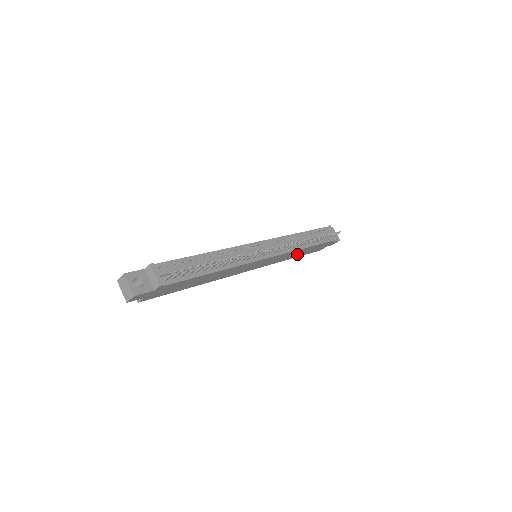
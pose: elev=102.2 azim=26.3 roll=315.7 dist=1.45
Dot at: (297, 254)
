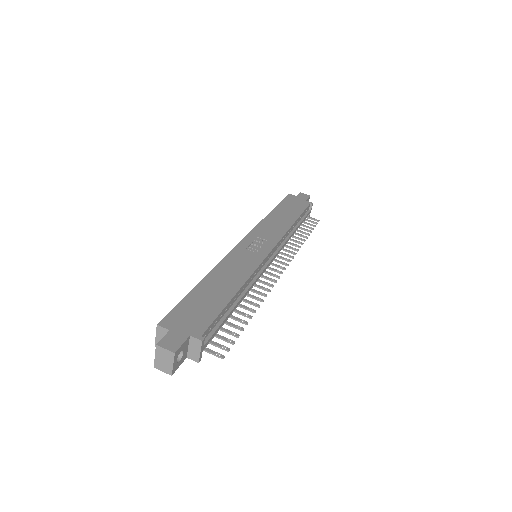
Dot at: occluded
